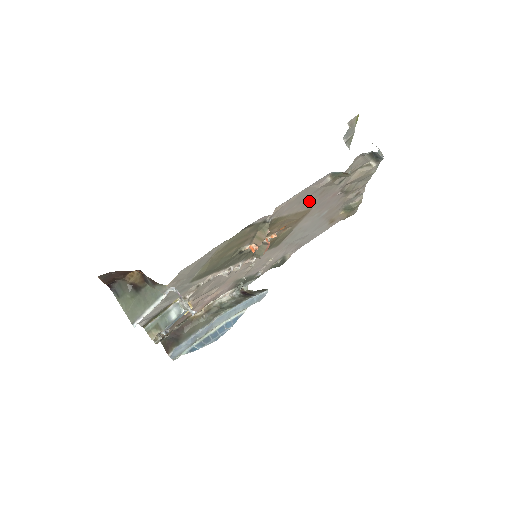
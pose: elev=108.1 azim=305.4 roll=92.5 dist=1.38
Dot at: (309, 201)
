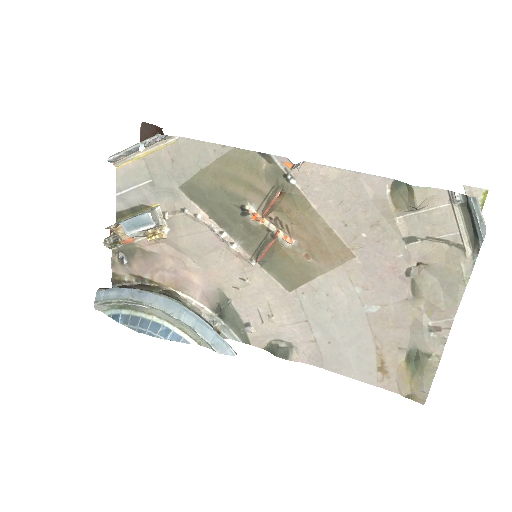
Dot at: (353, 223)
